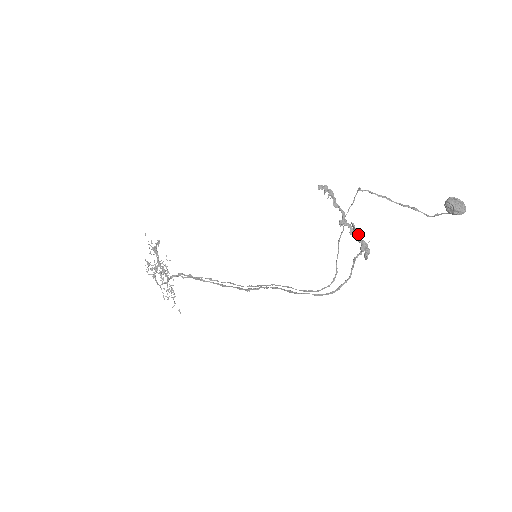
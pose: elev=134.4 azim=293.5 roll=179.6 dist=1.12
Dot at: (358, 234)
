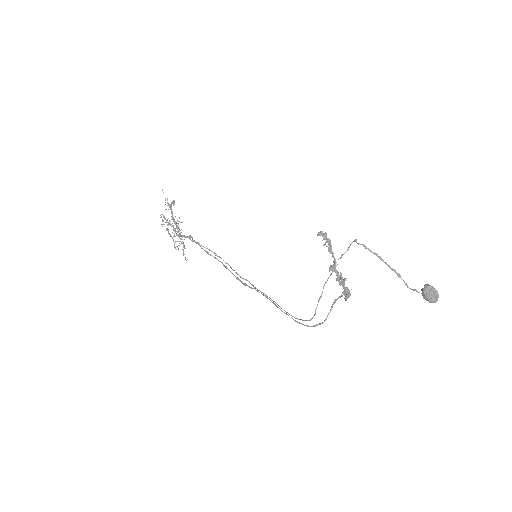
Dot at: (343, 281)
